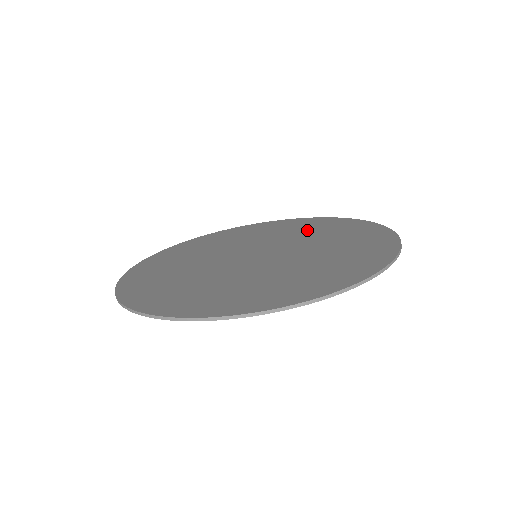
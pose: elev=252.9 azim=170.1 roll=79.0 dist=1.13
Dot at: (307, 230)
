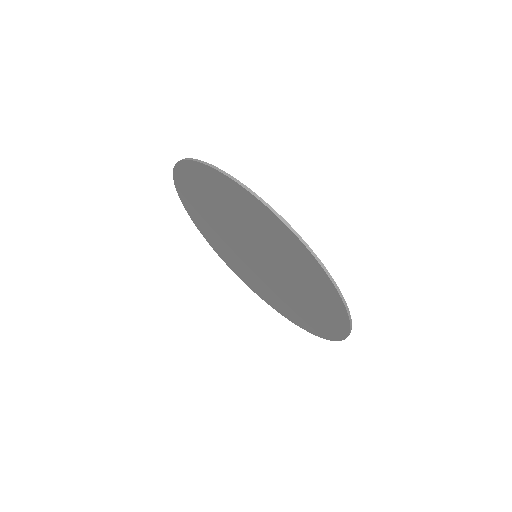
Dot at: occluded
